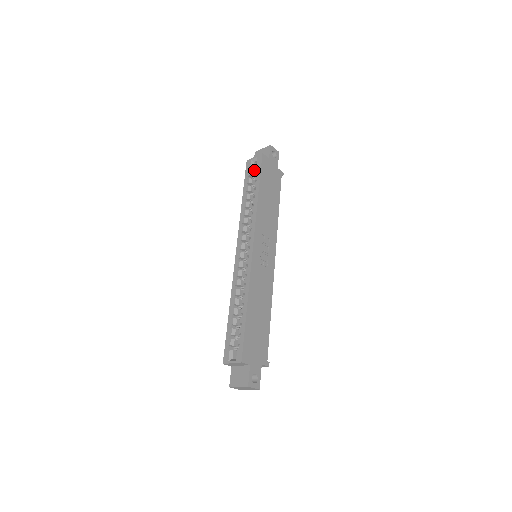
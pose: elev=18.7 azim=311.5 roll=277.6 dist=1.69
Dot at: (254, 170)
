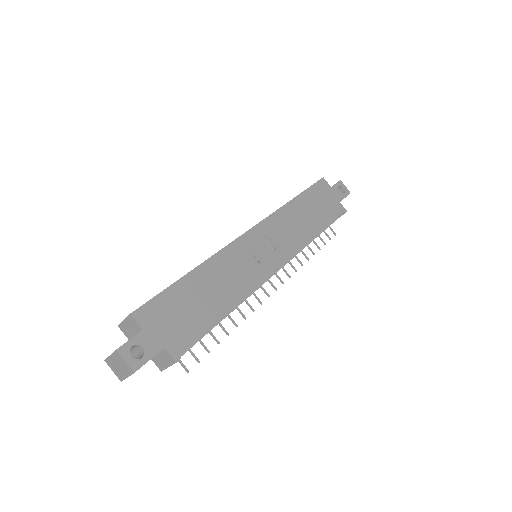
Dot at: occluded
